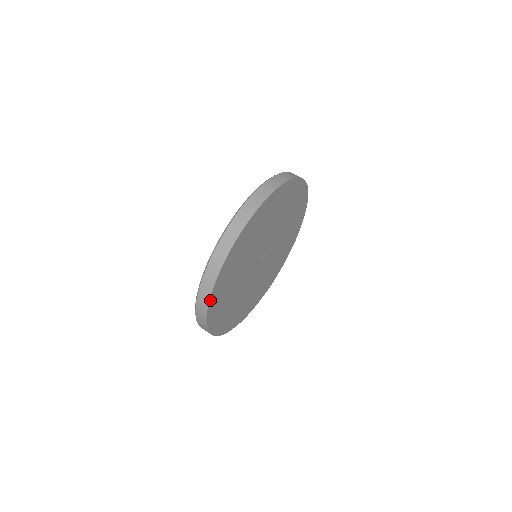
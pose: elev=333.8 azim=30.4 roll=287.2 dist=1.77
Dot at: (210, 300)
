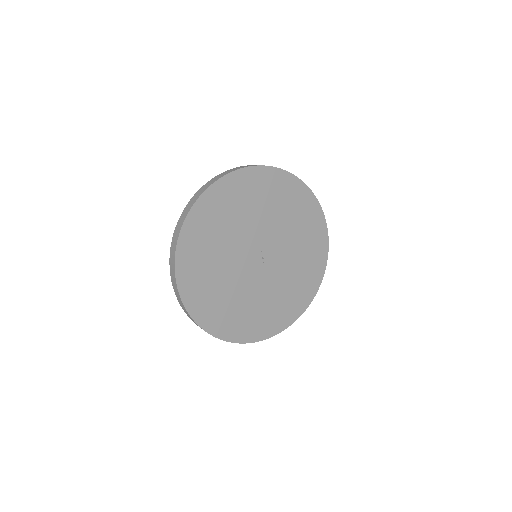
Dot at: (178, 284)
